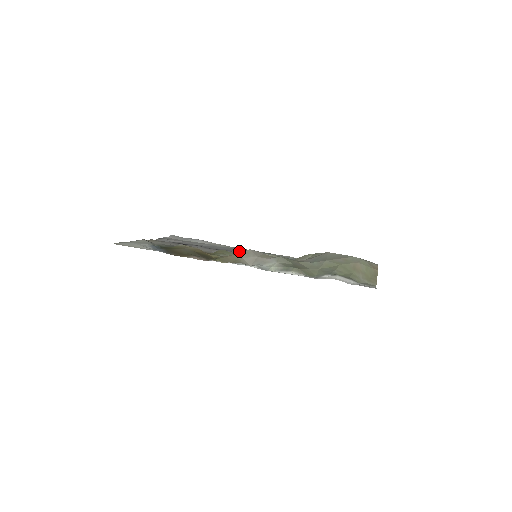
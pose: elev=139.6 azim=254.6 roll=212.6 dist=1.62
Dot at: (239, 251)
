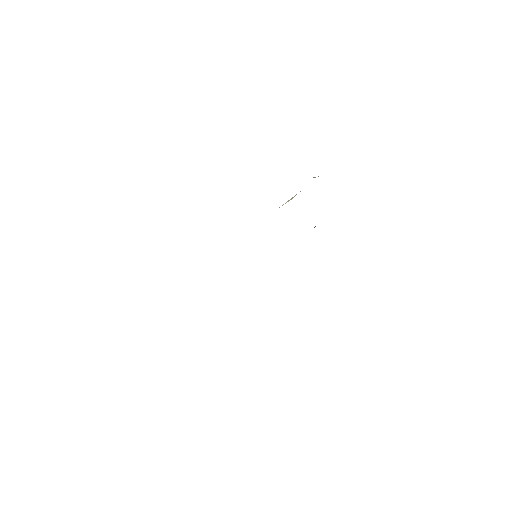
Dot at: occluded
